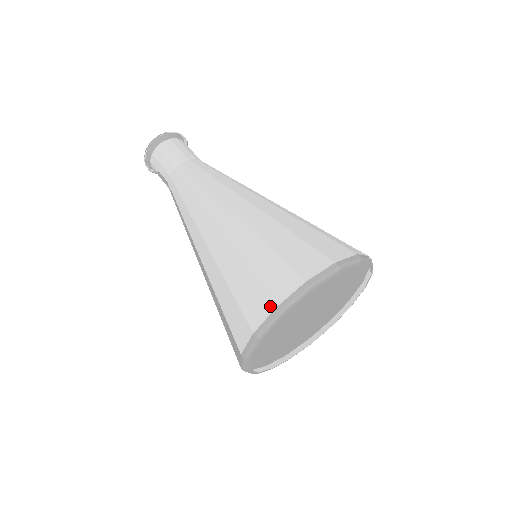
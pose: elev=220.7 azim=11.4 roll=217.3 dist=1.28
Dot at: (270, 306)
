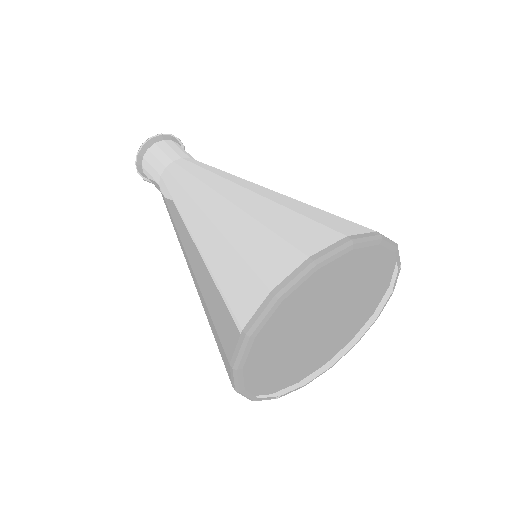
Dot at: occluded
